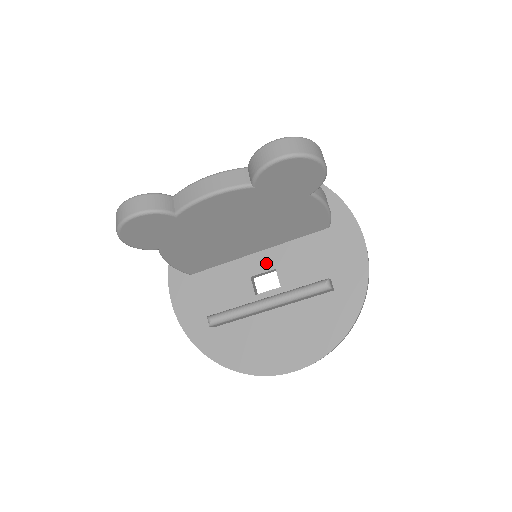
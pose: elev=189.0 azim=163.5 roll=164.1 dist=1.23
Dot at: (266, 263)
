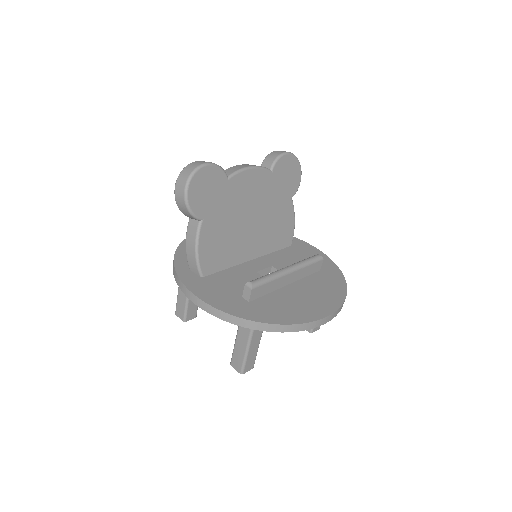
Dot at: (263, 264)
